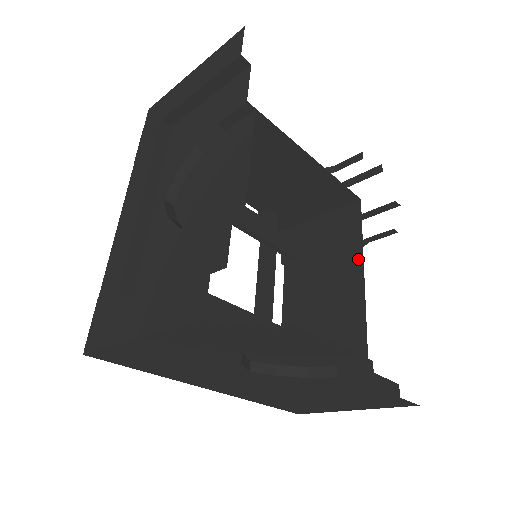
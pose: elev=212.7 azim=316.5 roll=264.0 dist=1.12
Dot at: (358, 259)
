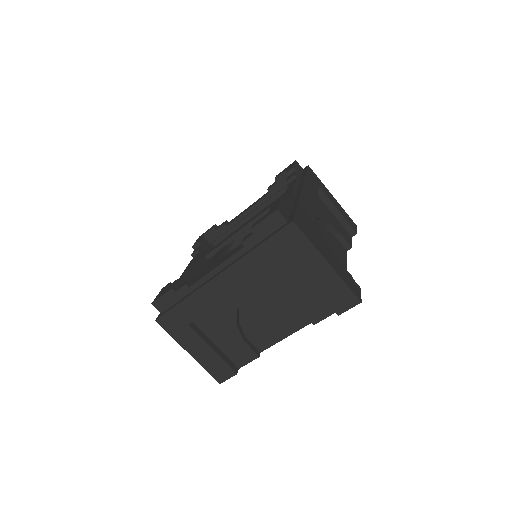
Dot at: occluded
